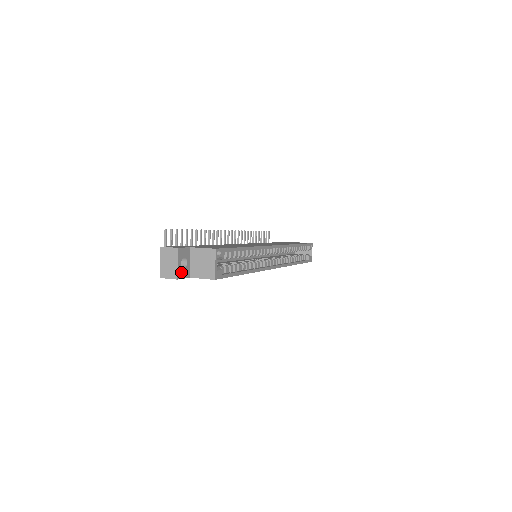
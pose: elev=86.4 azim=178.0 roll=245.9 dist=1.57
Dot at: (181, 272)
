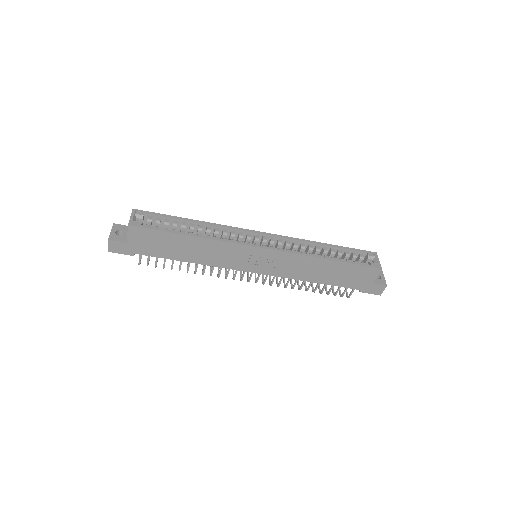
Dot at: (115, 237)
